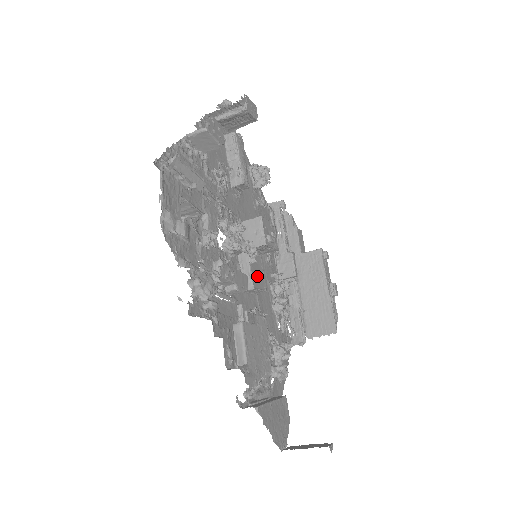
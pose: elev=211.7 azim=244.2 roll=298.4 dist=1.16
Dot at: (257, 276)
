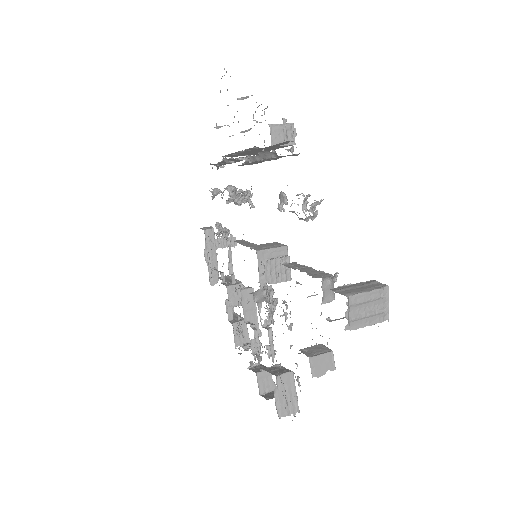
Dot at: occluded
